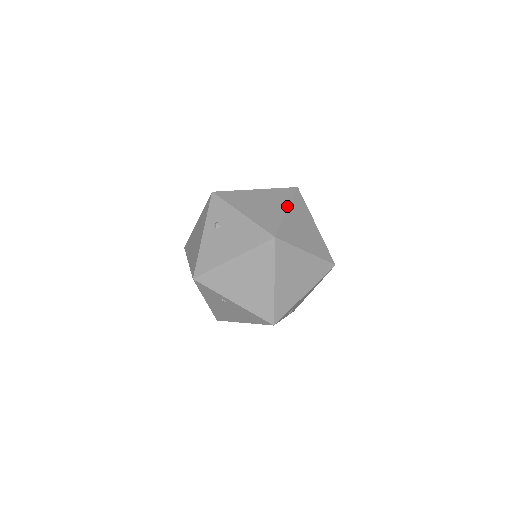
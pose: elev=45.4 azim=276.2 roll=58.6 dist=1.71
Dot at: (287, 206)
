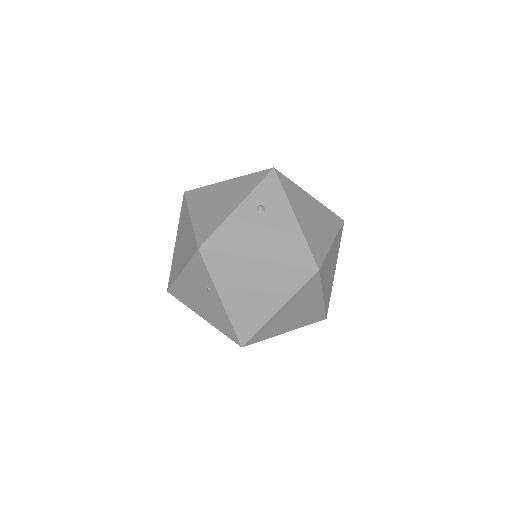
Dot at: (334, 238)
